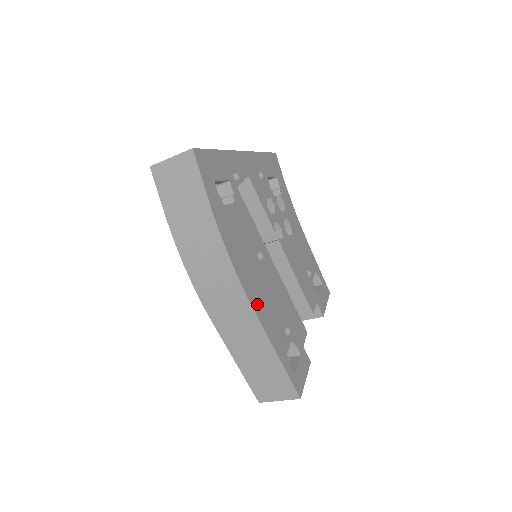
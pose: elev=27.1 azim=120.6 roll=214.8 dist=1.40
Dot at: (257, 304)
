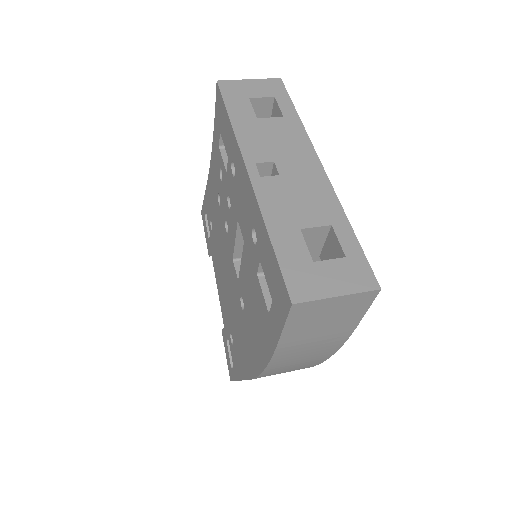
Dot at: occluded
